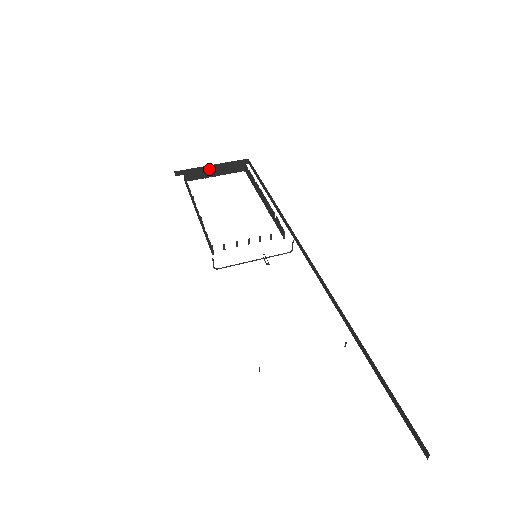
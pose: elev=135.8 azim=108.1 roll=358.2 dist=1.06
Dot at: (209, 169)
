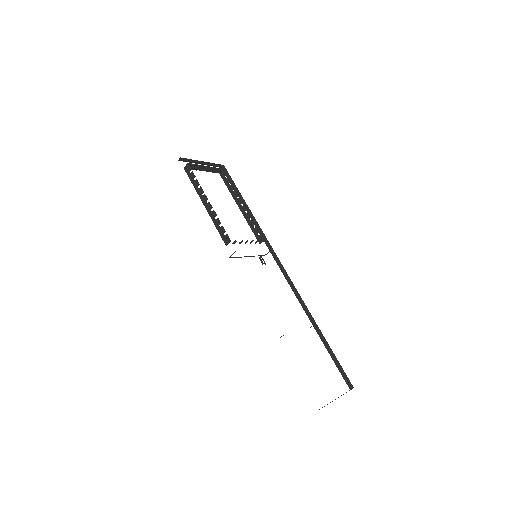
Dot at: (203, 165)
